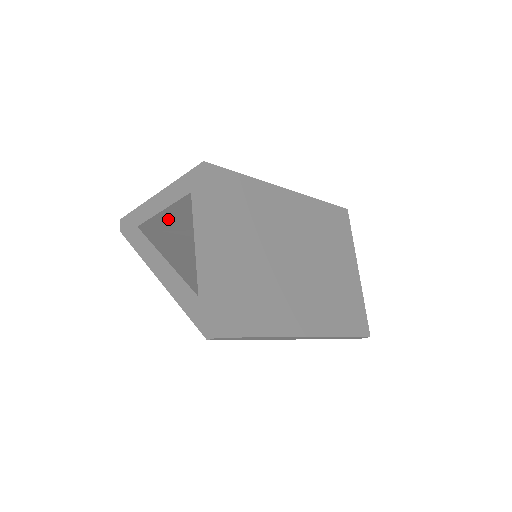
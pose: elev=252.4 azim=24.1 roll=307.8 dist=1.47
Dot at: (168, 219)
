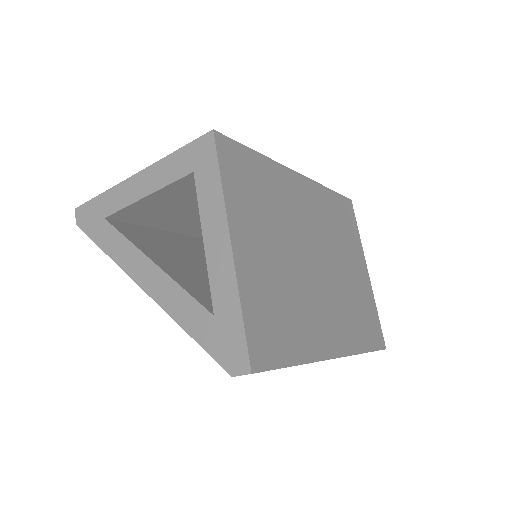
Dot at: (149, 208)
